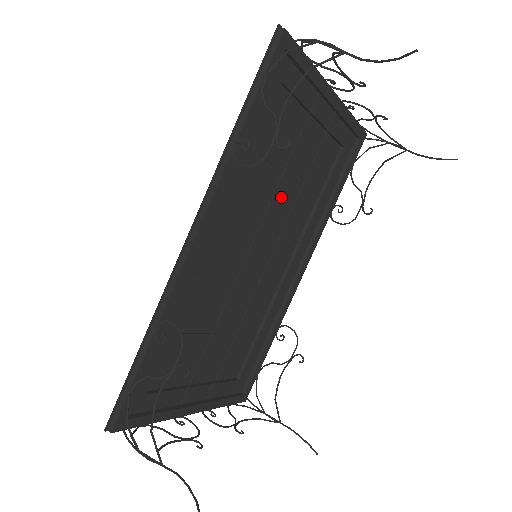
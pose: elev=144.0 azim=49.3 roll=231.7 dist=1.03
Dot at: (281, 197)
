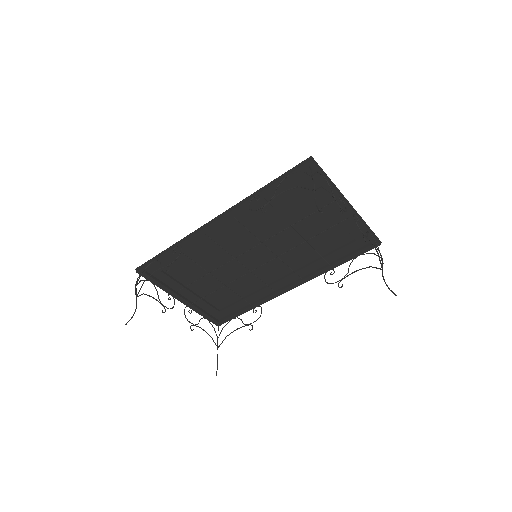
Dot at: (289, 238)
